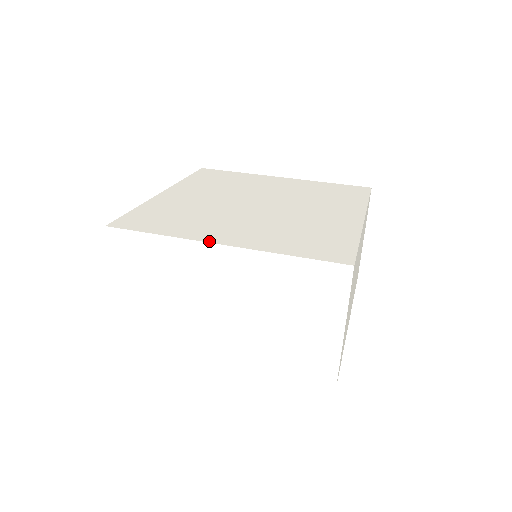
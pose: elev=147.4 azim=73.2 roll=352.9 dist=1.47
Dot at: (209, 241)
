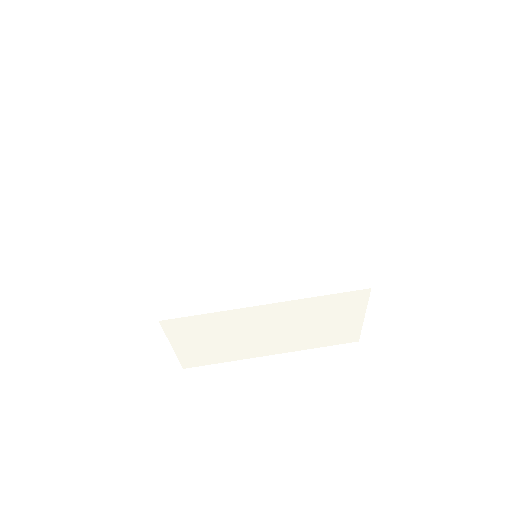
Dot at: (254, 304)
